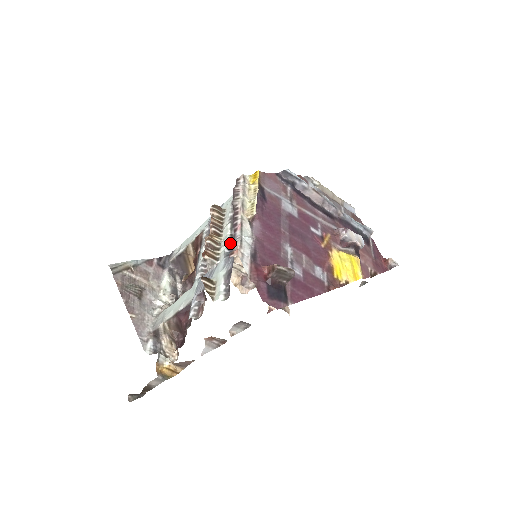
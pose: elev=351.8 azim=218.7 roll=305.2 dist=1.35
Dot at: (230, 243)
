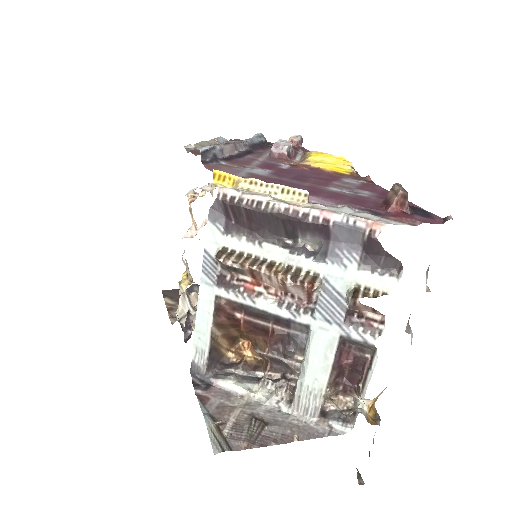
Dot at: (299, 252)
